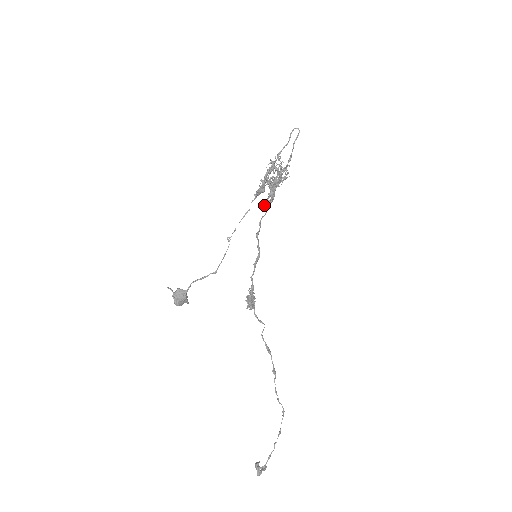
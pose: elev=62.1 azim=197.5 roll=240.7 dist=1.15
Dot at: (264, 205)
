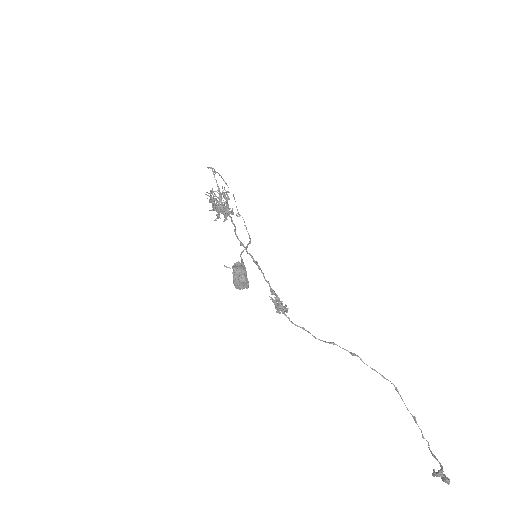
Dot at: (231, 214)
